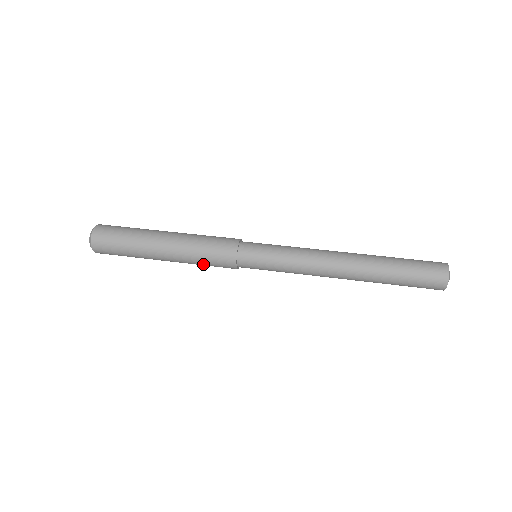
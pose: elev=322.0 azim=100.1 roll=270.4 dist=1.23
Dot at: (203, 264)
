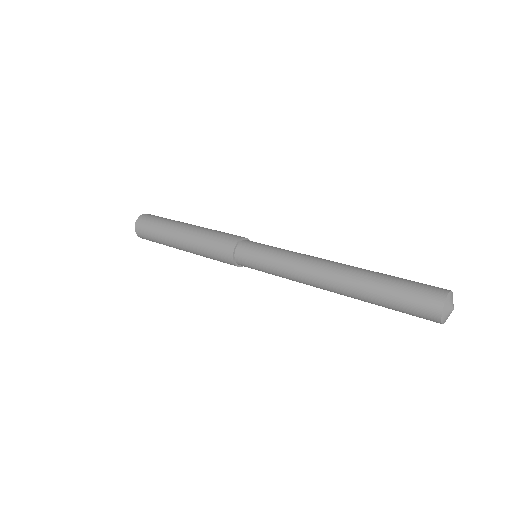
Dot at: (207, 251)
